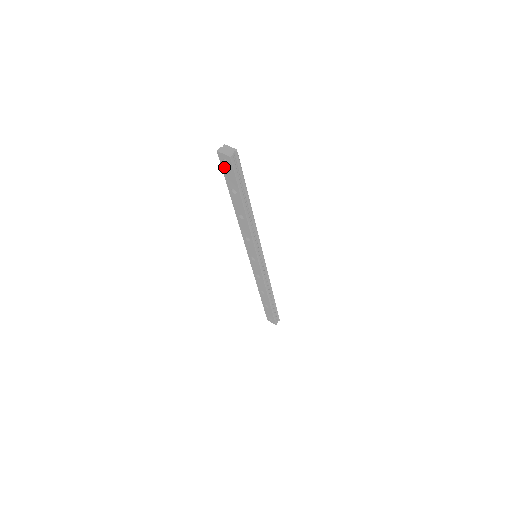
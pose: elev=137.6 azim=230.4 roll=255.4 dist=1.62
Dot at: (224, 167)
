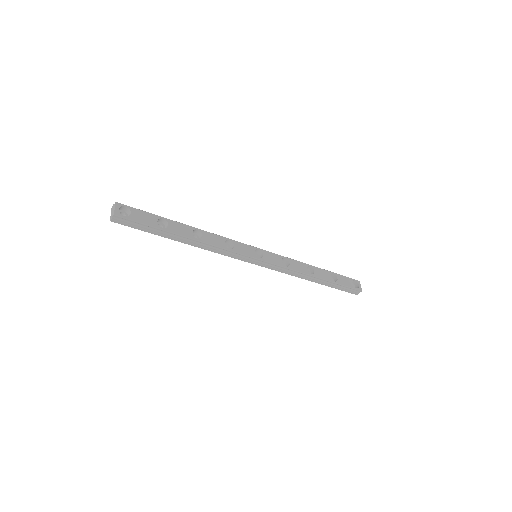
Dot at: occluded
